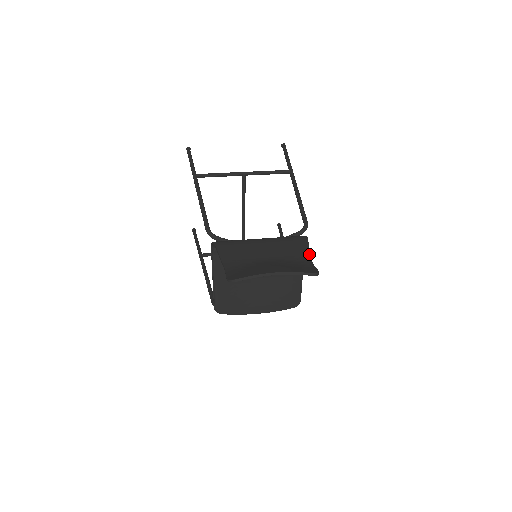
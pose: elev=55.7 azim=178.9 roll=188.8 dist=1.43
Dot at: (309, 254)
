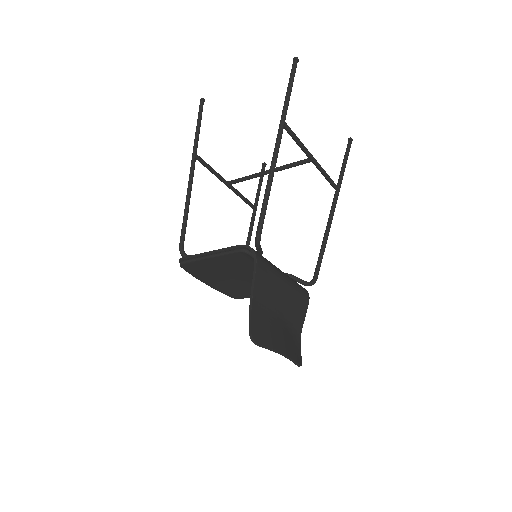
Dot at: occluded
